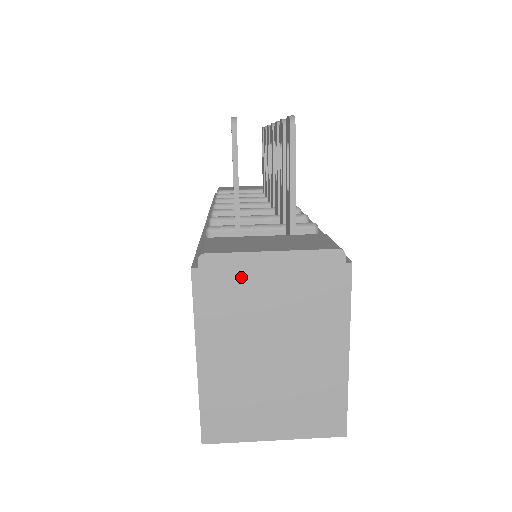
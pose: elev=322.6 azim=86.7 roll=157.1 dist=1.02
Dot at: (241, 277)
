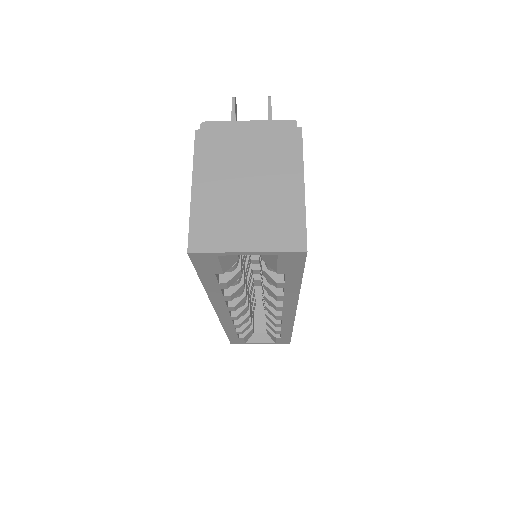
Dot at: (227, 135)
